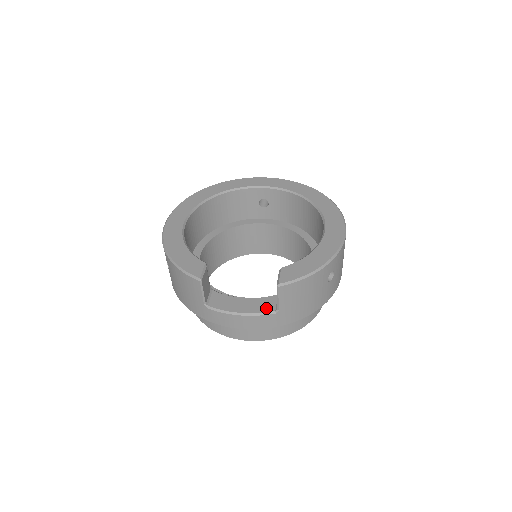
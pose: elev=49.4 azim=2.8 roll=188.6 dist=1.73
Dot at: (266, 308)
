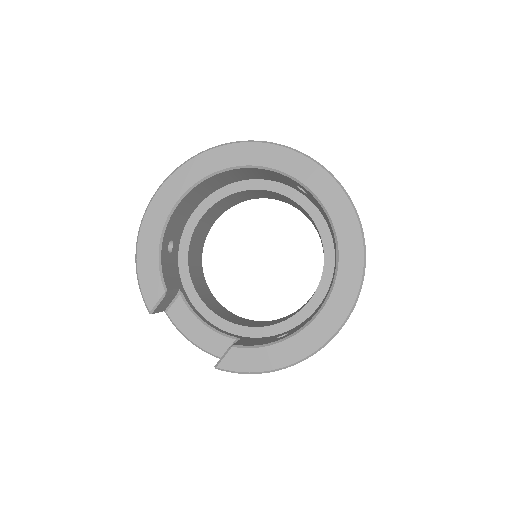
Dot at: (215, 349)
